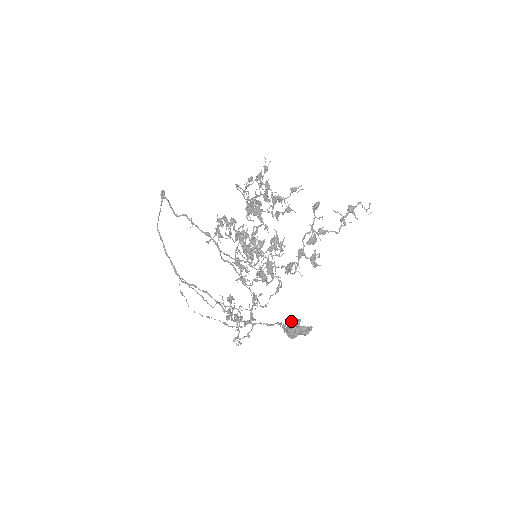
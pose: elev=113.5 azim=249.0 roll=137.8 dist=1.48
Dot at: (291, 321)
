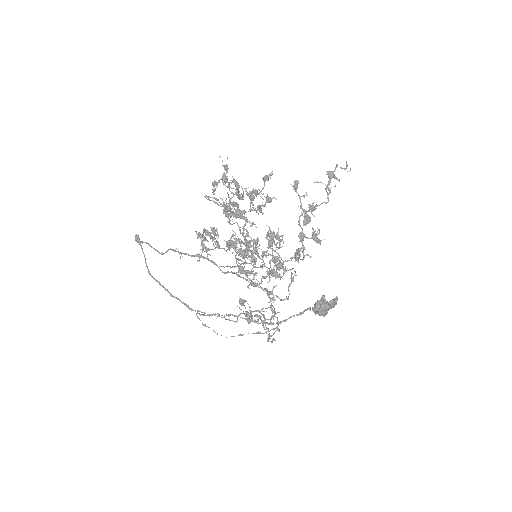
Dot at: occluded
